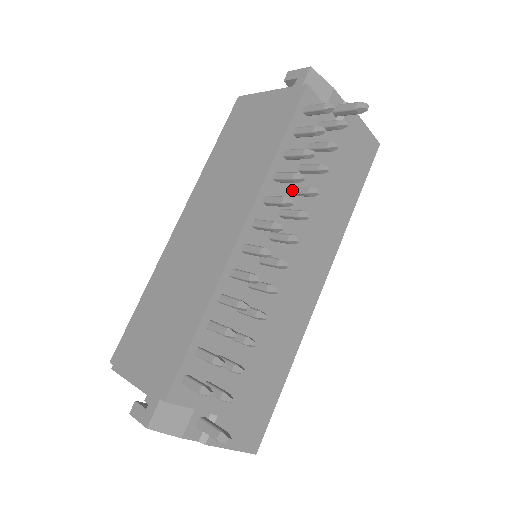
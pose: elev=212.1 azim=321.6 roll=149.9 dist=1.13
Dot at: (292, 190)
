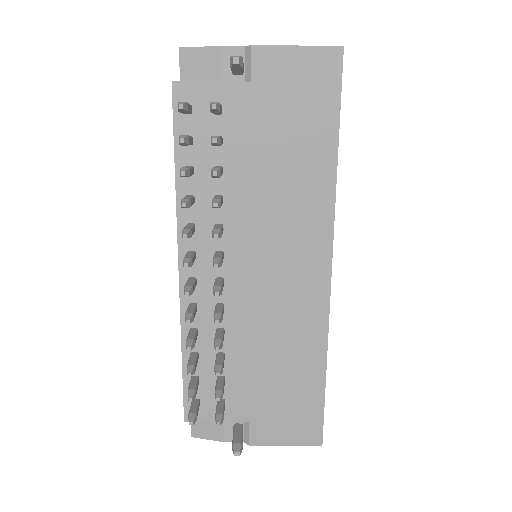
Dot at: occluded
